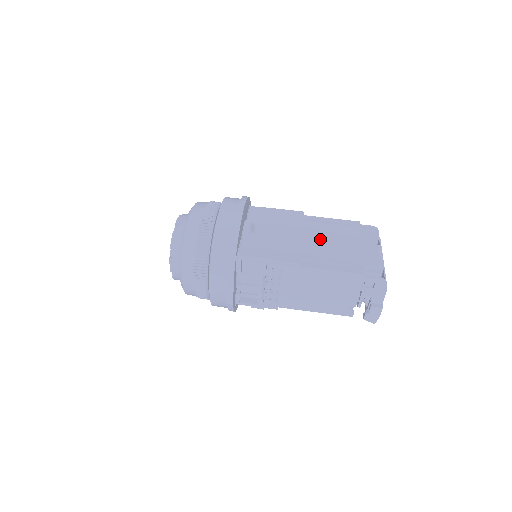
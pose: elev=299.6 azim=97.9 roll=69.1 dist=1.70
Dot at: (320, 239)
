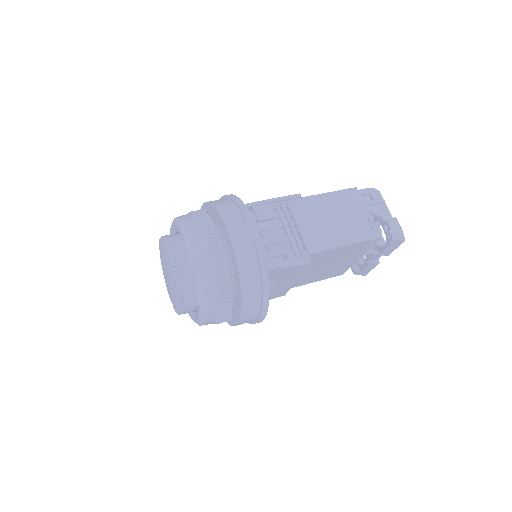
Dot at: occluded
